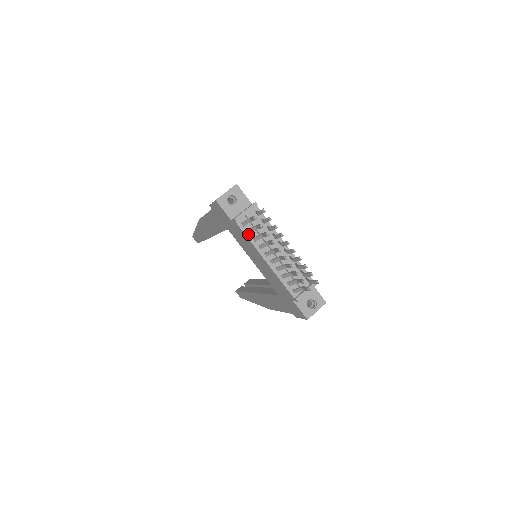
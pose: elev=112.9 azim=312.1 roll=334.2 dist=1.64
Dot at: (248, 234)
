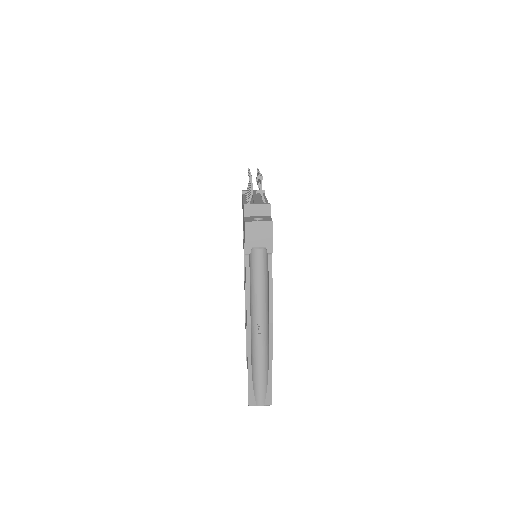
Dot at: (245, 196)
